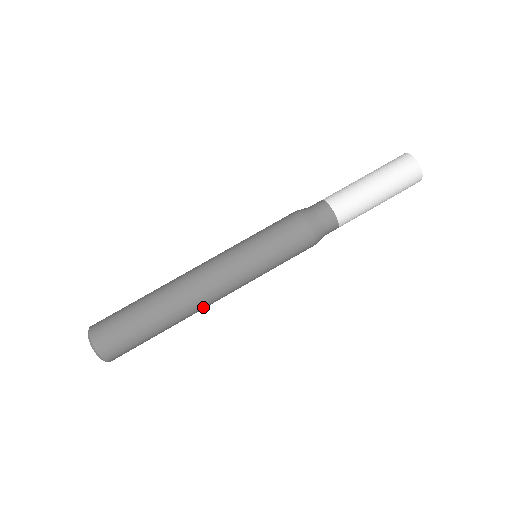
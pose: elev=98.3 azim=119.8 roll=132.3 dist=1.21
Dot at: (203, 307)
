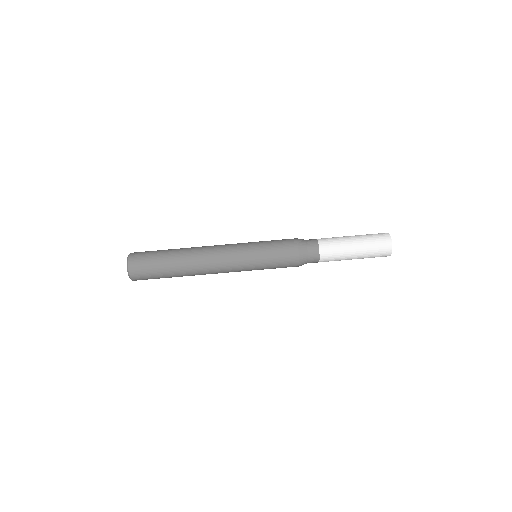
Dot at: (206, 272)
